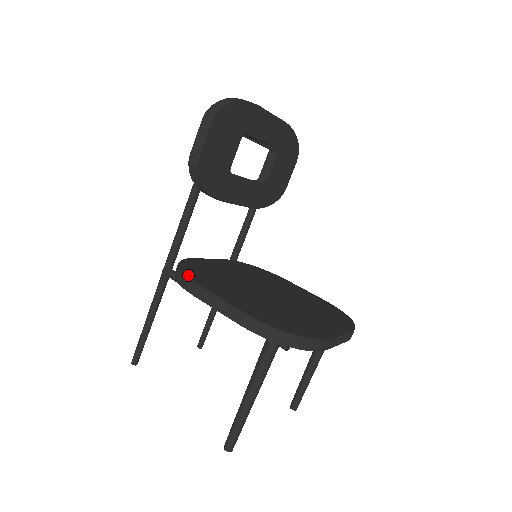
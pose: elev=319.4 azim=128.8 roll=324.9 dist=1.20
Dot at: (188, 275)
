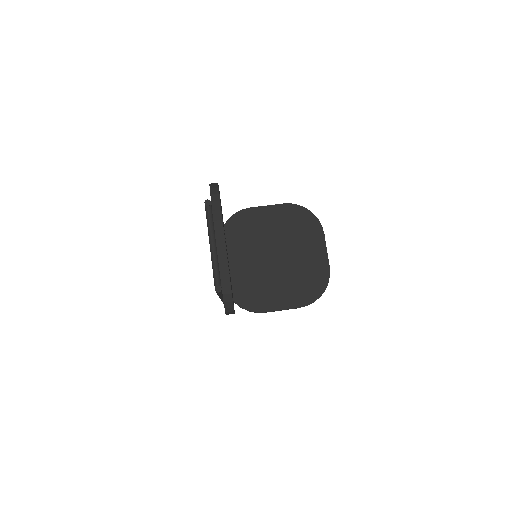
Dot at: (253, 310)
